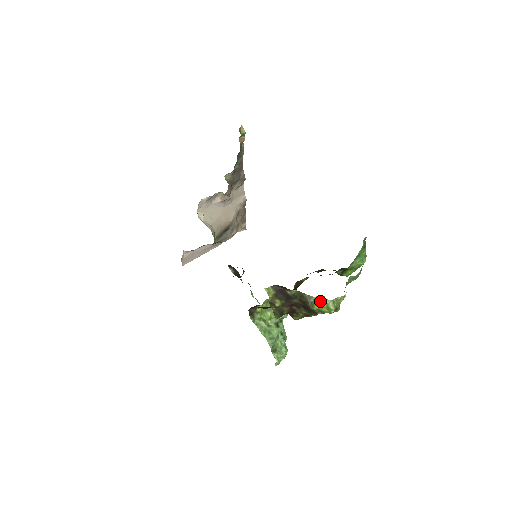
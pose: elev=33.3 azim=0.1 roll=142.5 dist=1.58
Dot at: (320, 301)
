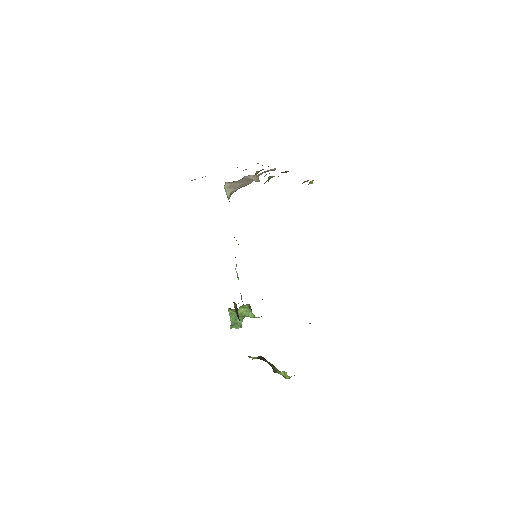
Dot at: (283, 373)
